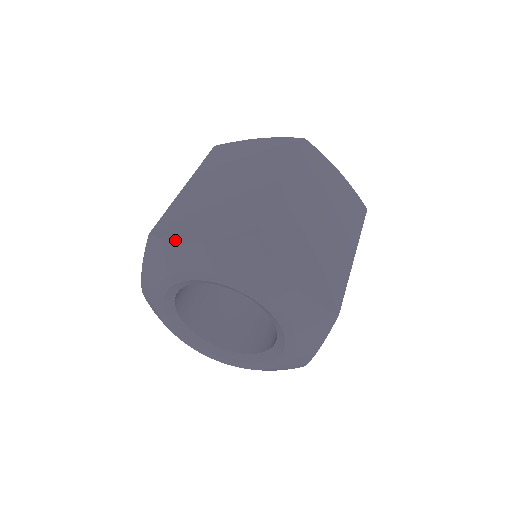
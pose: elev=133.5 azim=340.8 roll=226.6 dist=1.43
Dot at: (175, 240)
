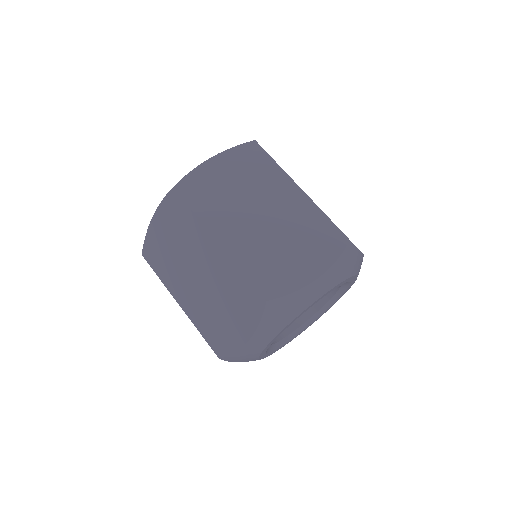
Dot at: (237, 349)
